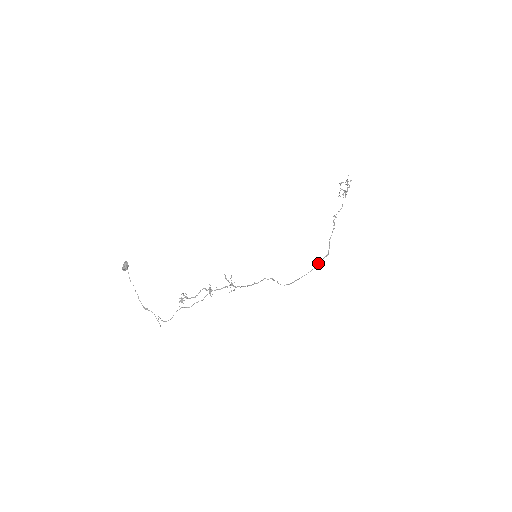
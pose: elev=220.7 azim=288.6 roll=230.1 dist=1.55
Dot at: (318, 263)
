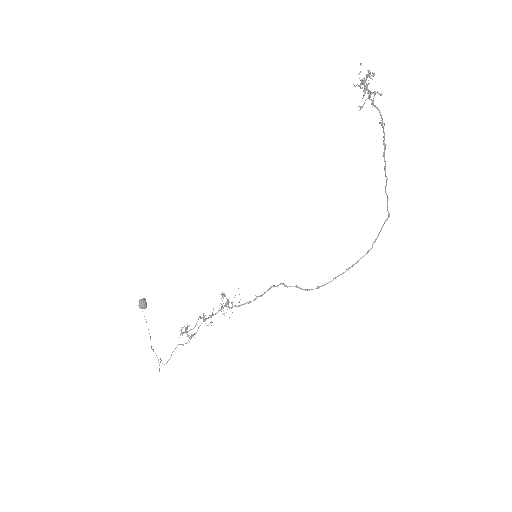
Dot at: occluded
